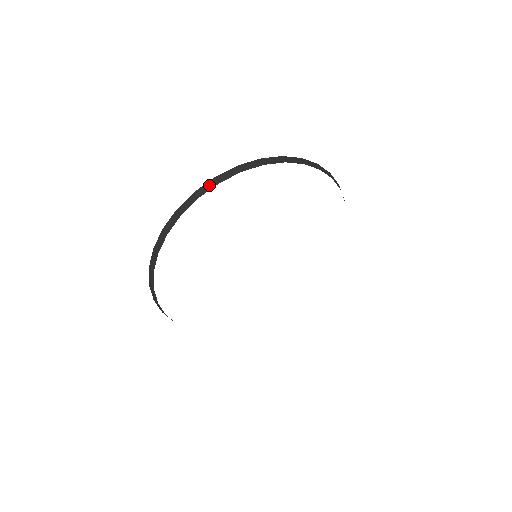
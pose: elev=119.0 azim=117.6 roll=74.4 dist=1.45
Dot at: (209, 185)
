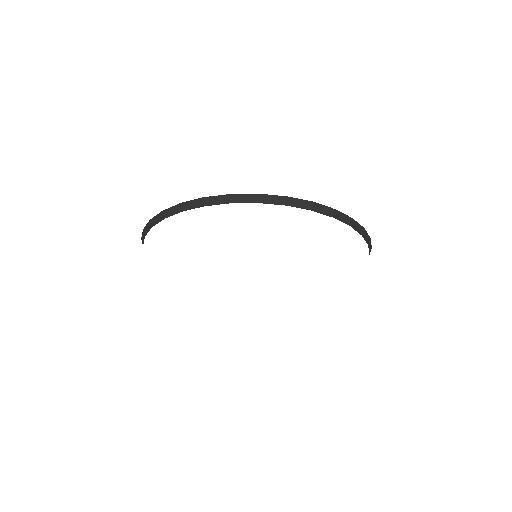
Dot at: (220, 199)
